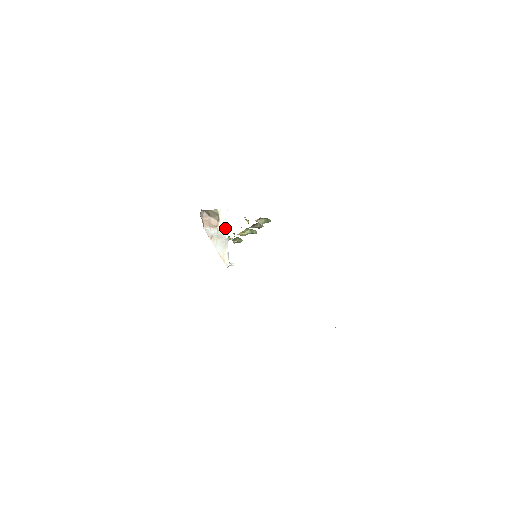
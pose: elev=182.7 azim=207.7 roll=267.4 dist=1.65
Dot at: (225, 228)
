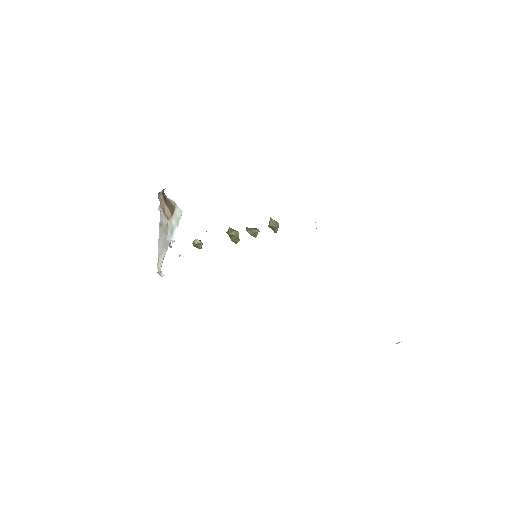
Dot at: (174, 228)
